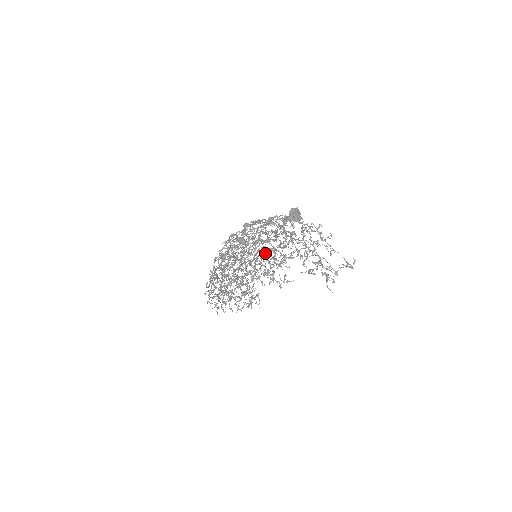
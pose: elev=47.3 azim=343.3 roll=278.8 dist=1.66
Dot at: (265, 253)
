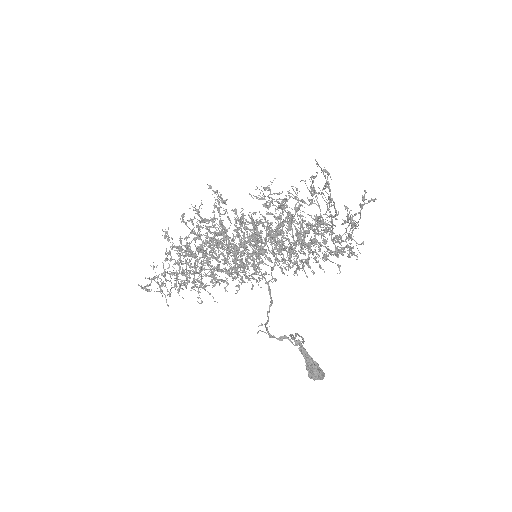
Dot at: (272, 242)
